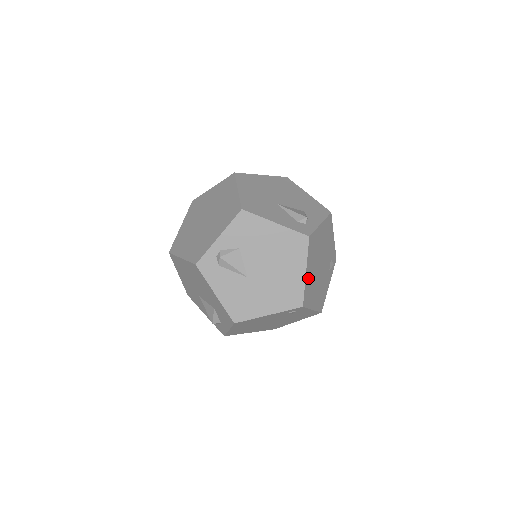
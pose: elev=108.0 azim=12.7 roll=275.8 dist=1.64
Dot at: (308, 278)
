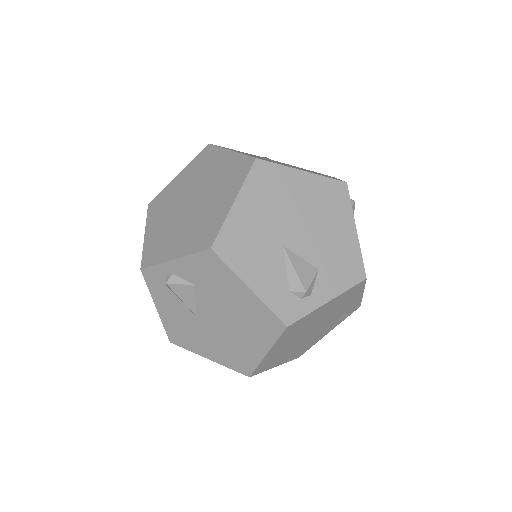
Dot at: (272, 354)
